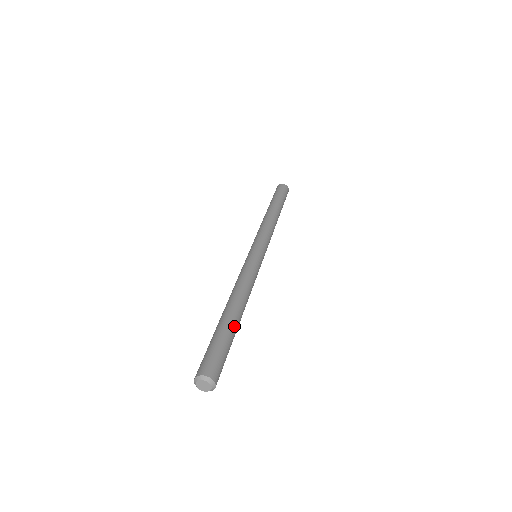
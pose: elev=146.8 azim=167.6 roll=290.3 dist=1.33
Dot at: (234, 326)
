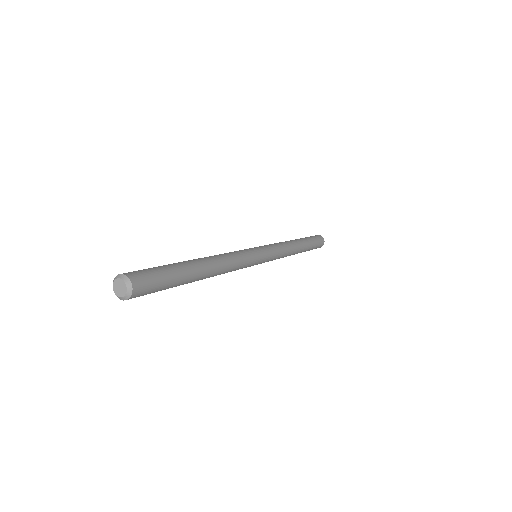
Dot at: (188, 267)
